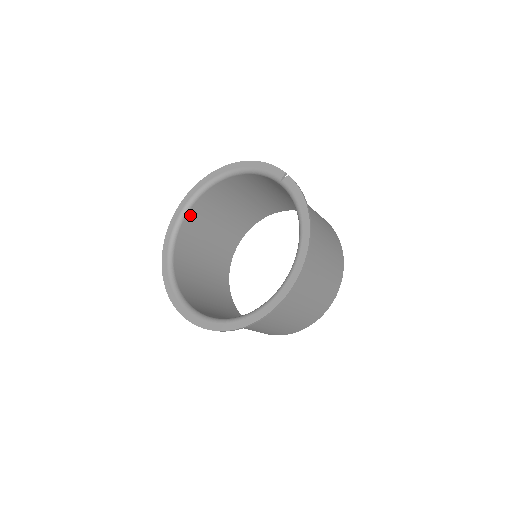
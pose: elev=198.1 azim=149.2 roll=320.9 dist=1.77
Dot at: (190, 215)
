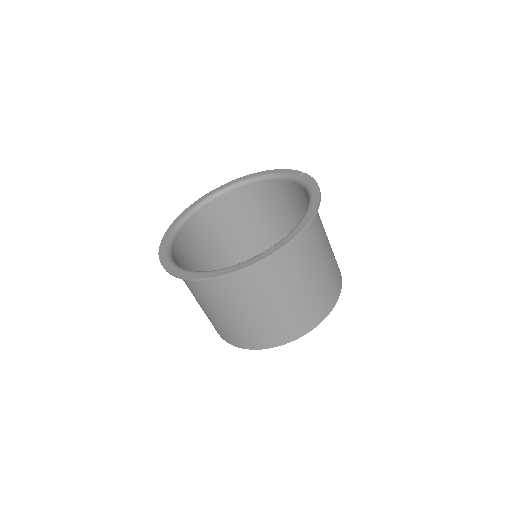
Dot at: (202, 212)
